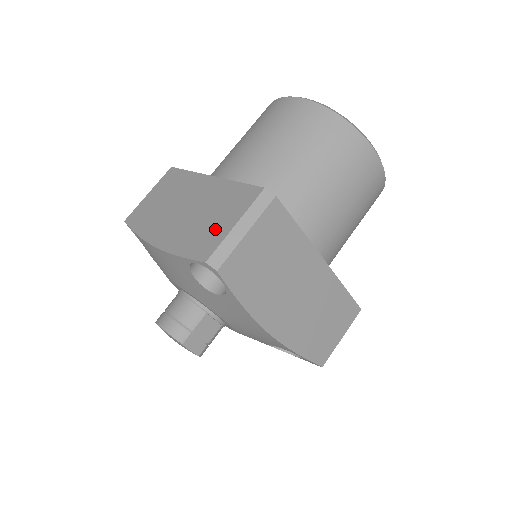
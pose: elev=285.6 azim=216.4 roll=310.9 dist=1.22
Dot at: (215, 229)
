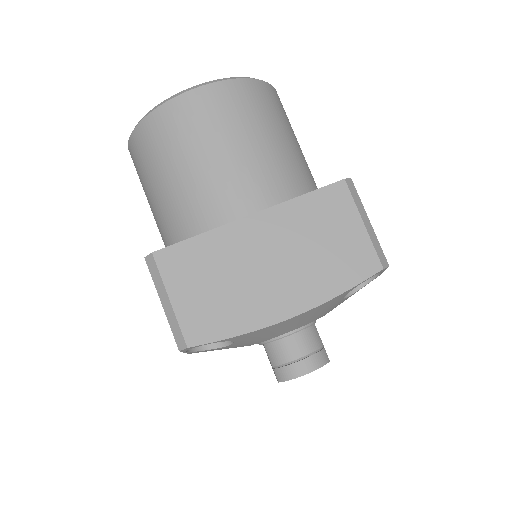
Dot at: (348, 244)
